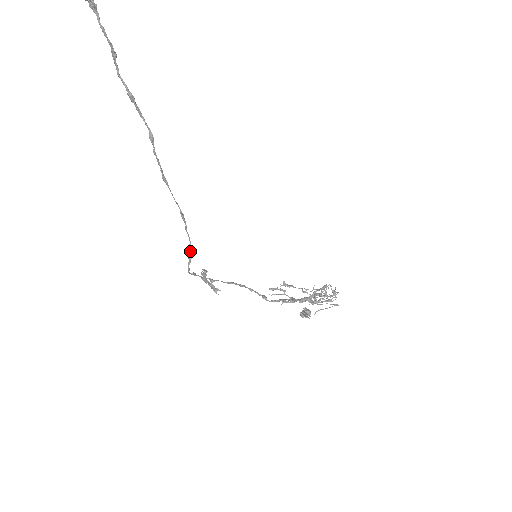
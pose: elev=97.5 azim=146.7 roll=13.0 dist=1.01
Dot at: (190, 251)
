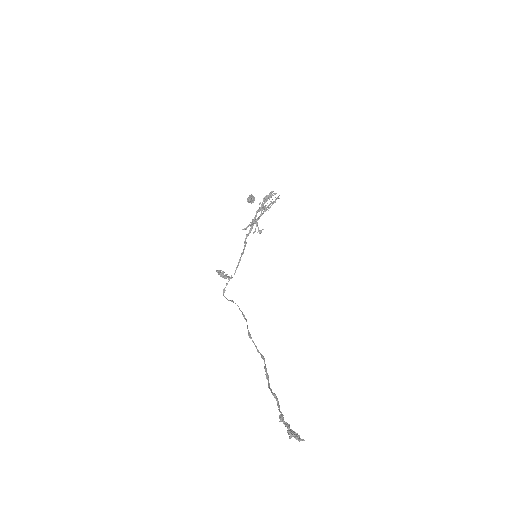
Dot at: (233, 302)
